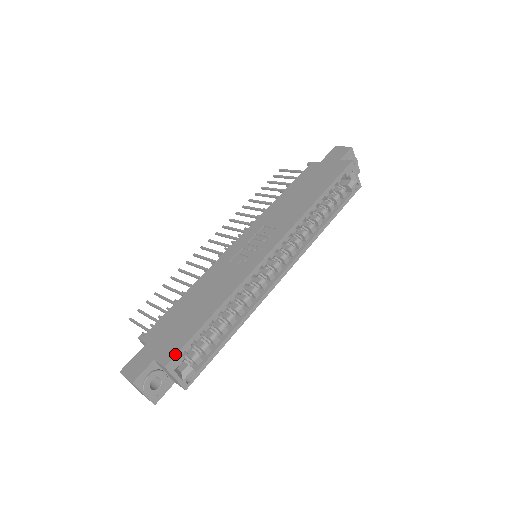
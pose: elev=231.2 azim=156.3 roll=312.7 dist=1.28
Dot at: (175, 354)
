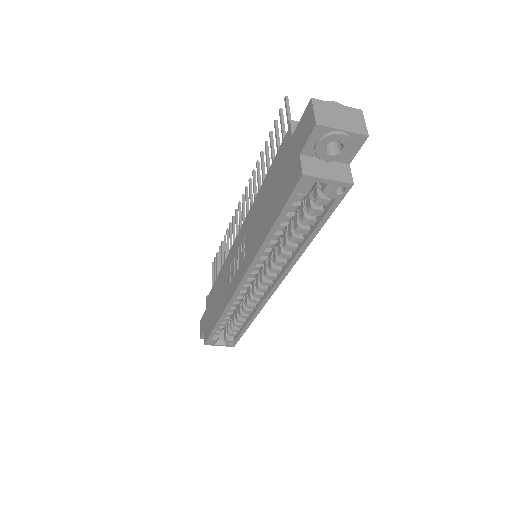
Dot at: (206, 340)
